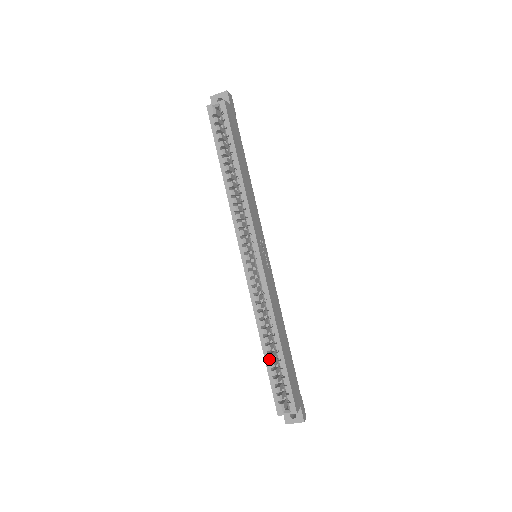
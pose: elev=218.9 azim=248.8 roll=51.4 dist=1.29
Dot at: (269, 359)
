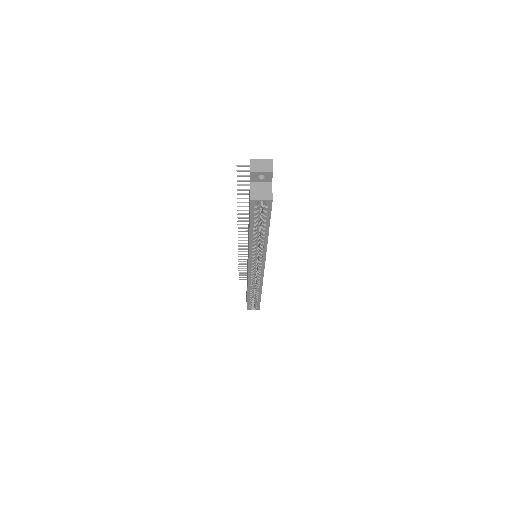
Dot at: (250, 296)
